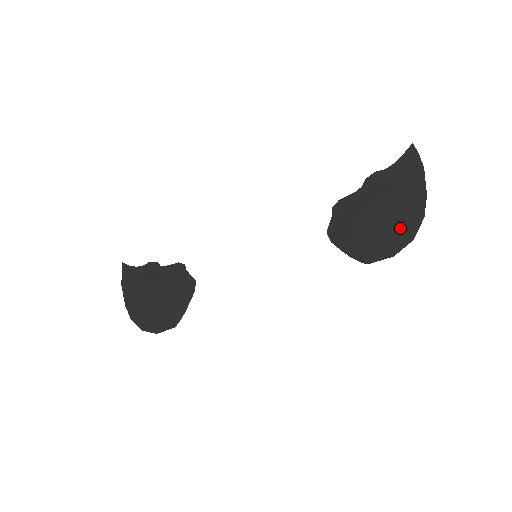
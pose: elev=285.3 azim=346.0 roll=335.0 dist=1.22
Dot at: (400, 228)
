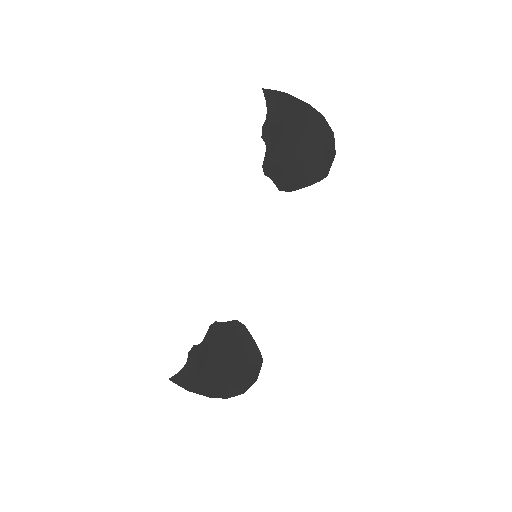
Dot at: (318, 137)
